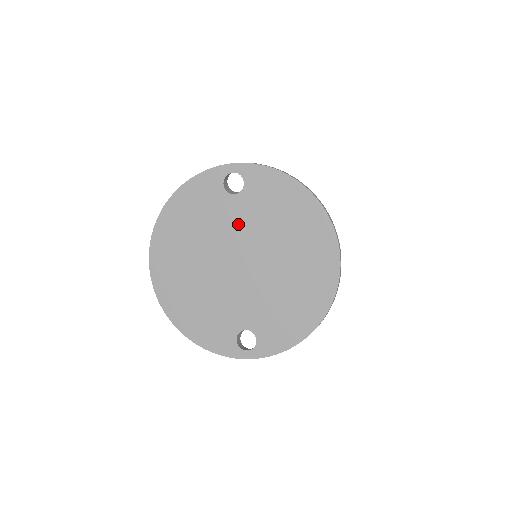
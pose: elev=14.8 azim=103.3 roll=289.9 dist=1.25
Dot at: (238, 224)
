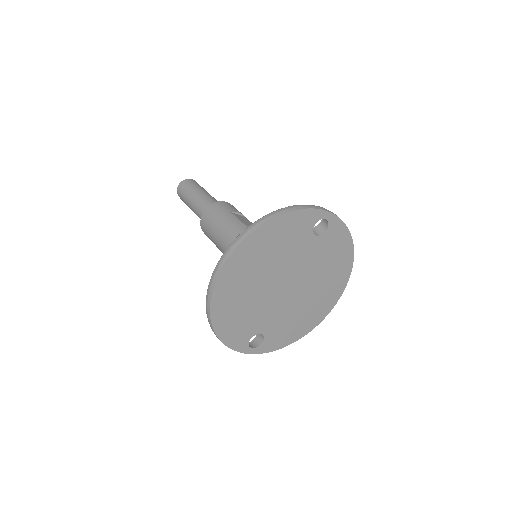
Dot at: (304, 258)
